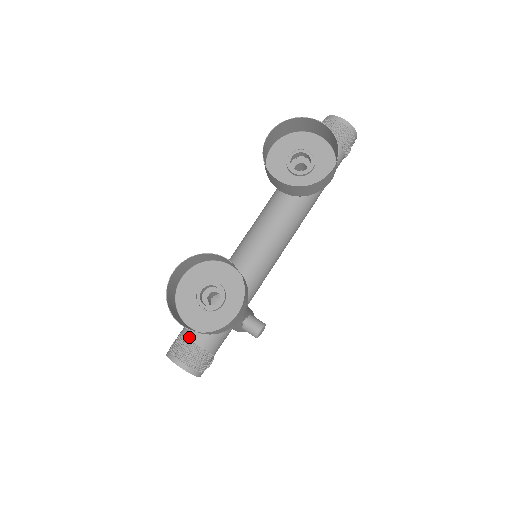
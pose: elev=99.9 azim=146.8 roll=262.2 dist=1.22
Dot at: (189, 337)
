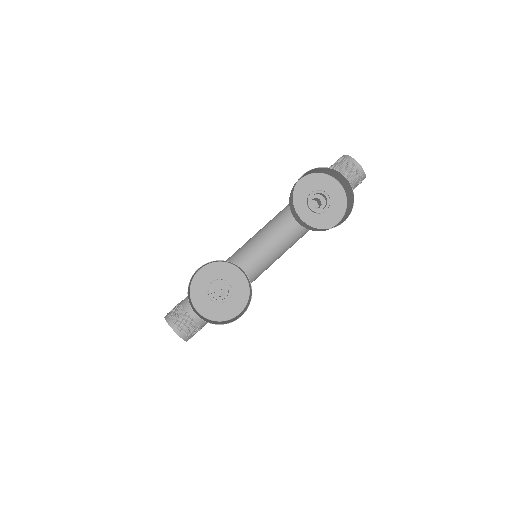
Dot at: (189, 311)
